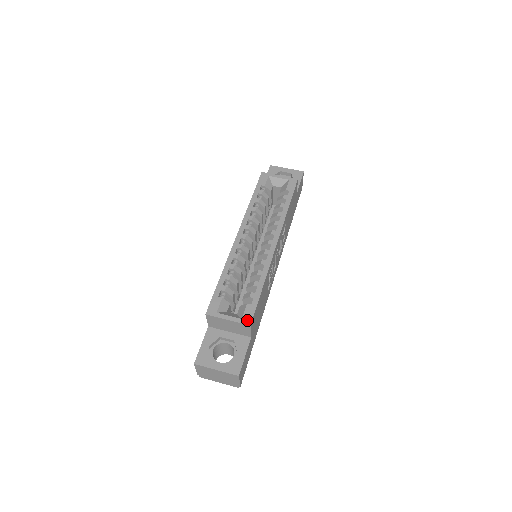
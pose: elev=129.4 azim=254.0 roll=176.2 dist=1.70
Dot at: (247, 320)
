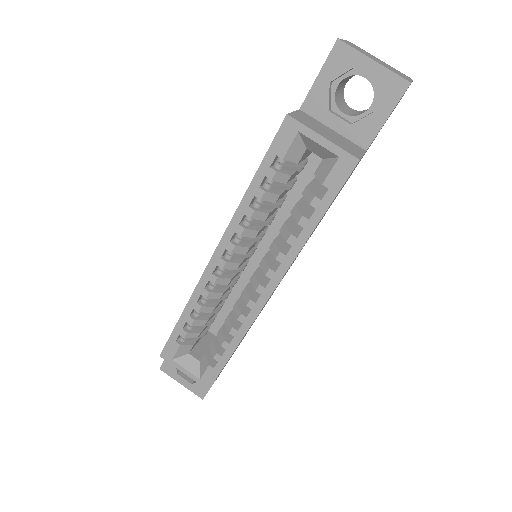
Dot at: (205, 383)
